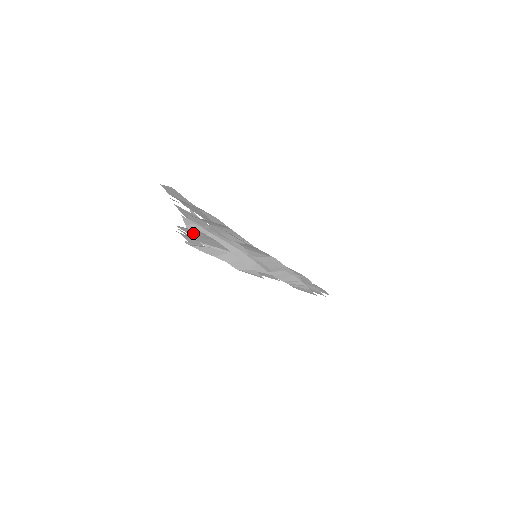
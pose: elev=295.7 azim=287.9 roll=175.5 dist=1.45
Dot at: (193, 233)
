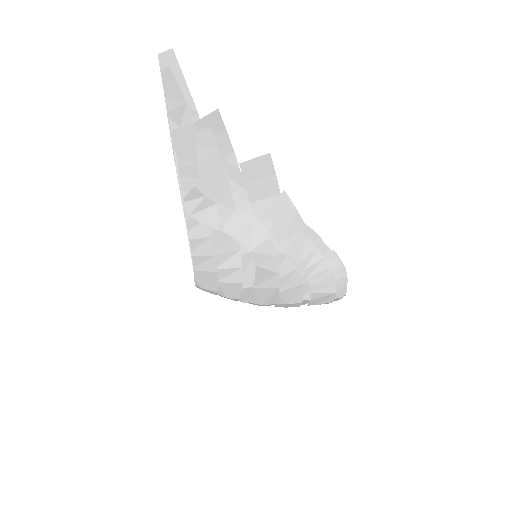
Dot at: (197, 160)
